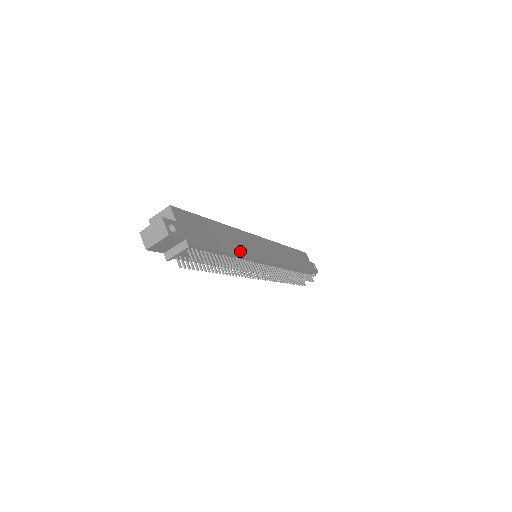
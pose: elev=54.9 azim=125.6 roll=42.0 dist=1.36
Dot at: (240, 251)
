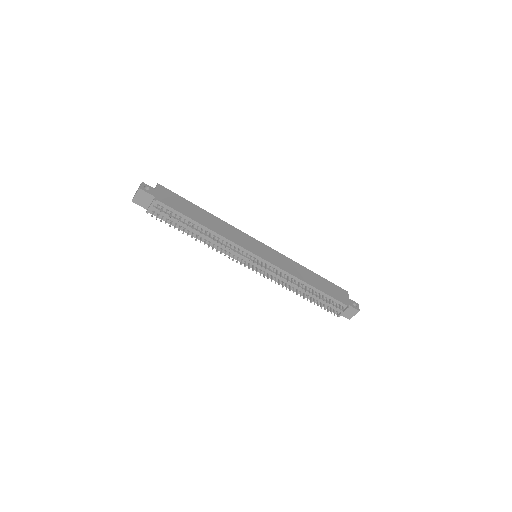
Dot at: (220, 232)
